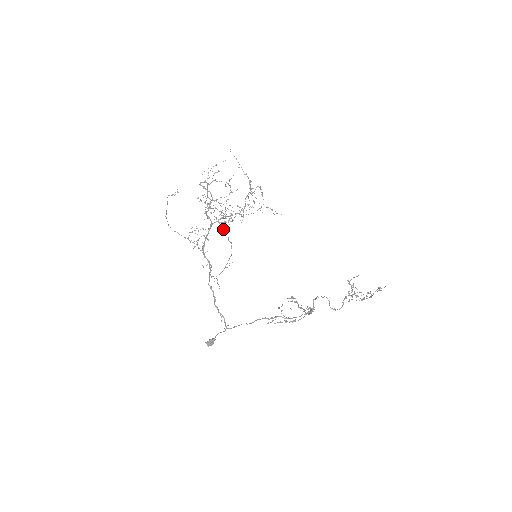
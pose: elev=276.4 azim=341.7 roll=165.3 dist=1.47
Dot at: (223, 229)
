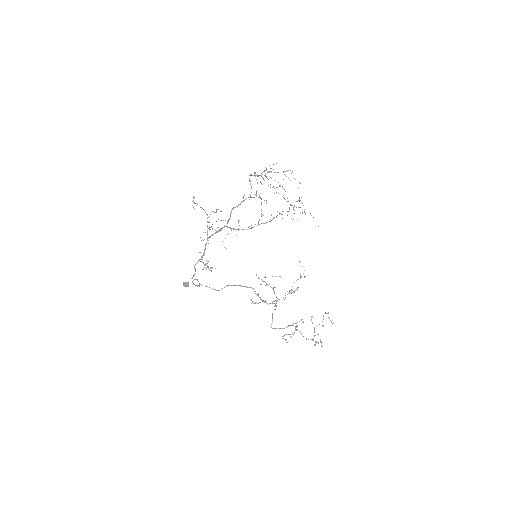
Dot at: occluded
